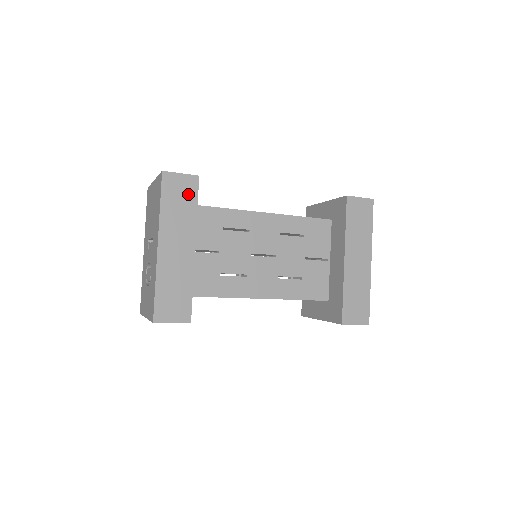
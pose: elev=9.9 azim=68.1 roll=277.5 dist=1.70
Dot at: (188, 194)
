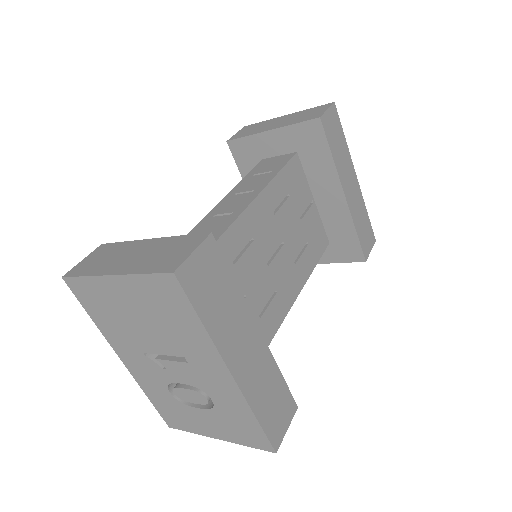
Dot at: (217, 272)
